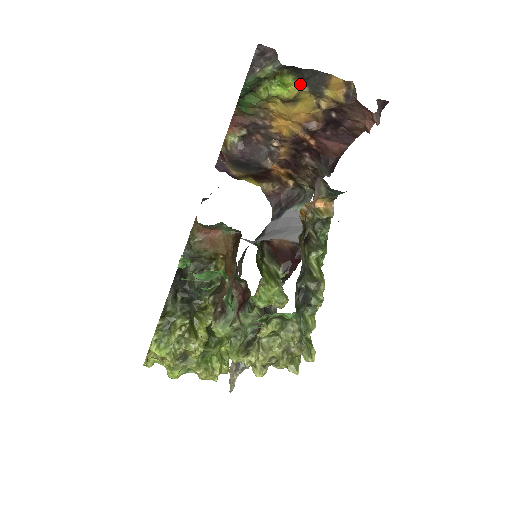
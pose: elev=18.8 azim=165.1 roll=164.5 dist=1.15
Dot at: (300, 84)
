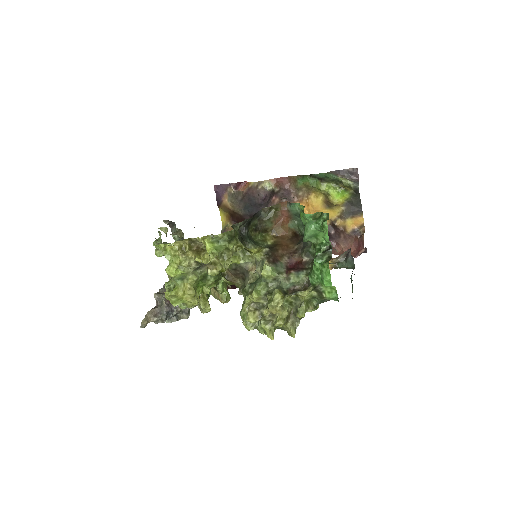
Dot at: (344, 203)
